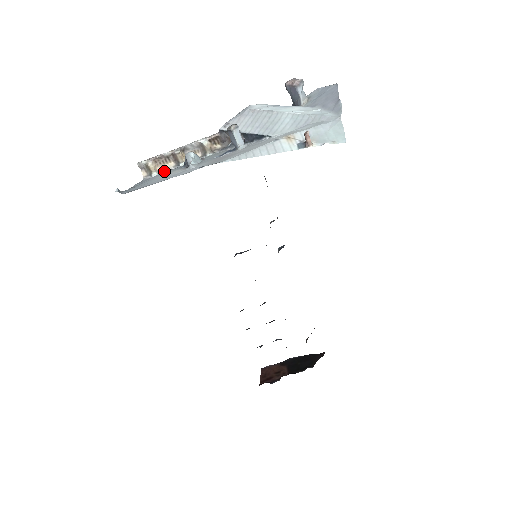
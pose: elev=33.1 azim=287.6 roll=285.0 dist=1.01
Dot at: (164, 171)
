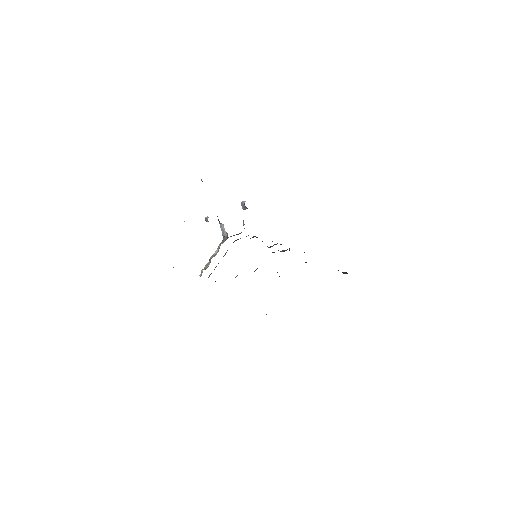
Dot at: occluded
